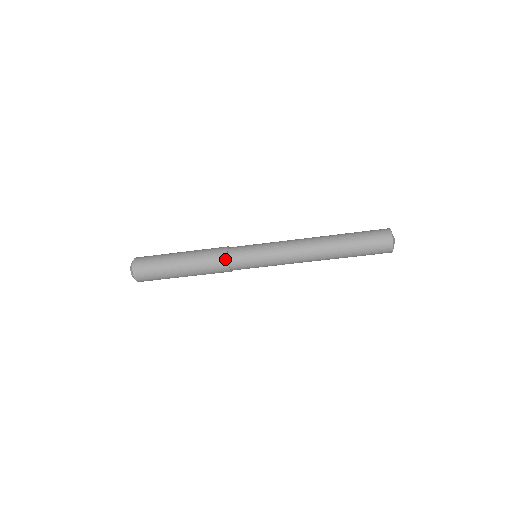
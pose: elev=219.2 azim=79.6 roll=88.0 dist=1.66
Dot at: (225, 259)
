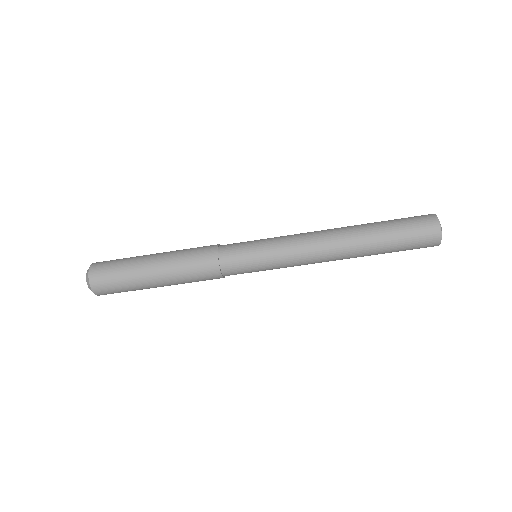
Dot at: (217, 272)
